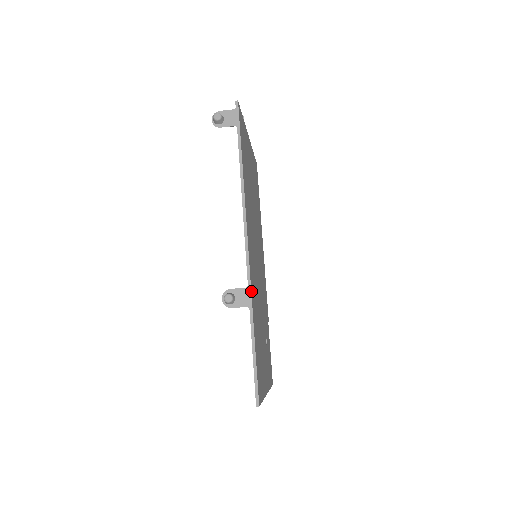
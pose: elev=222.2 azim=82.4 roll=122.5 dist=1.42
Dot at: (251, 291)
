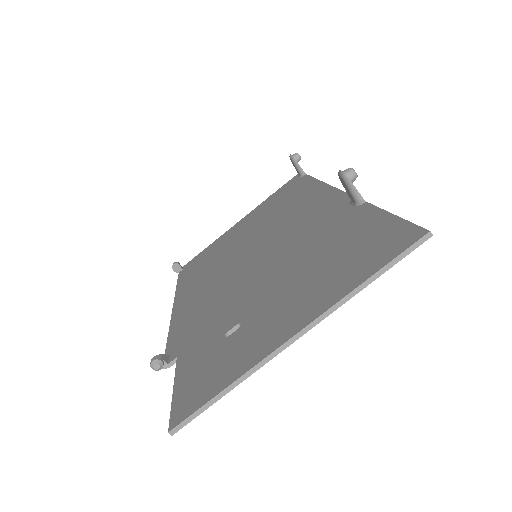
Dot at: occluded
